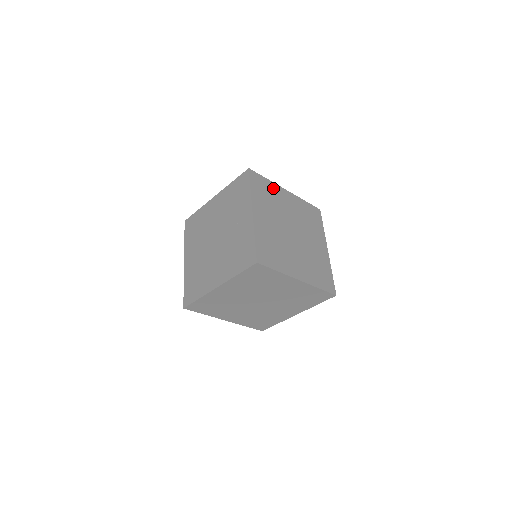
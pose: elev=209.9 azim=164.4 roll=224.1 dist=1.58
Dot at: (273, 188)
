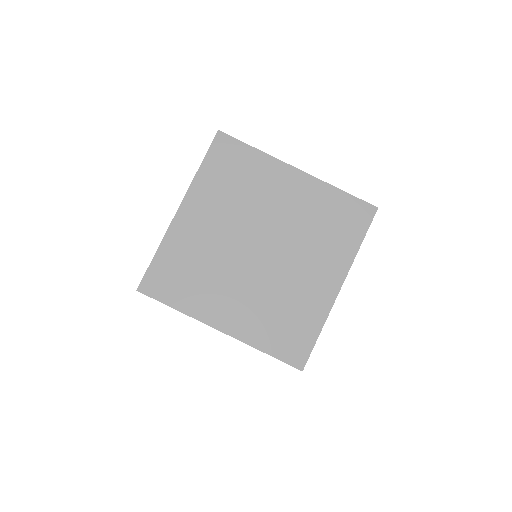
Dot at: (260, 165)
